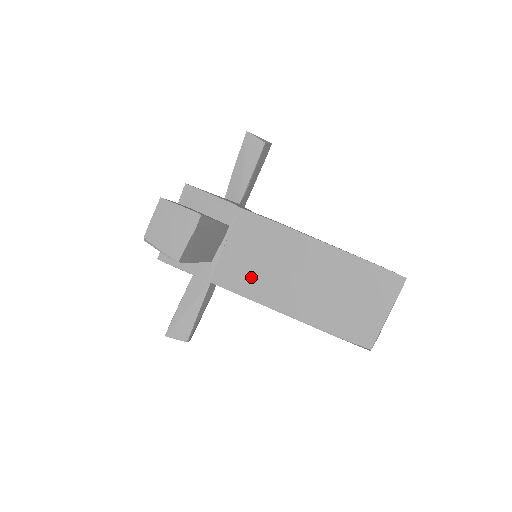
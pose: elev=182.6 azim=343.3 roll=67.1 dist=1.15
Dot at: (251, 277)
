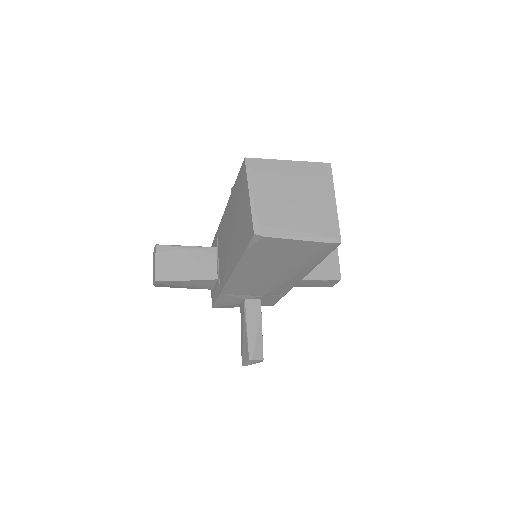
Dot at: (224, 266)
